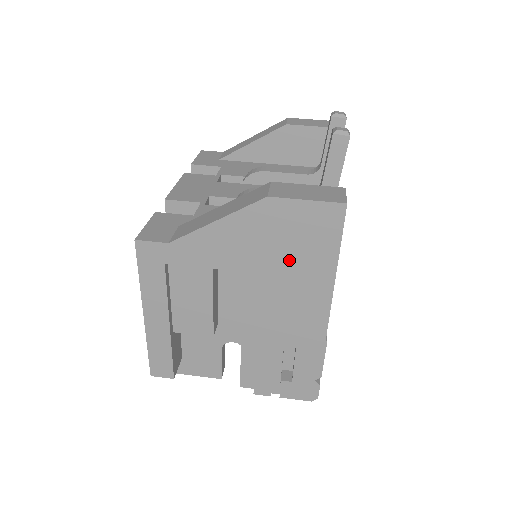
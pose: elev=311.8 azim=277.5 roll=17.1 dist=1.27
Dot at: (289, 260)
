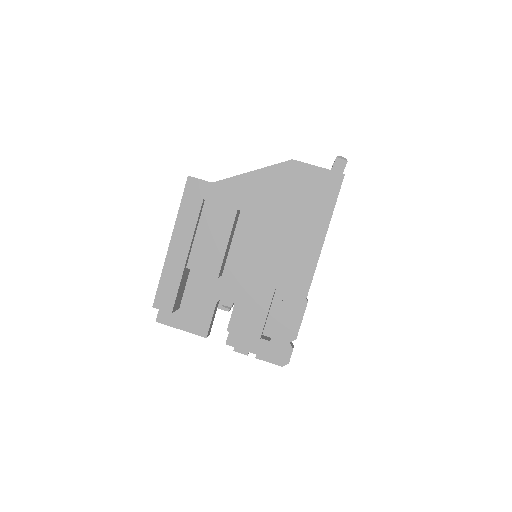
Dot at: (296, 212)
